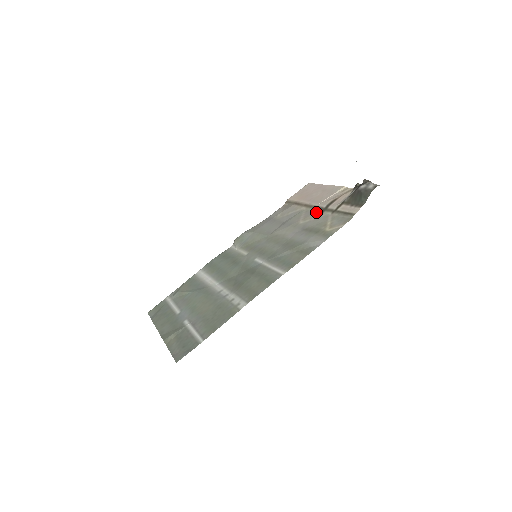
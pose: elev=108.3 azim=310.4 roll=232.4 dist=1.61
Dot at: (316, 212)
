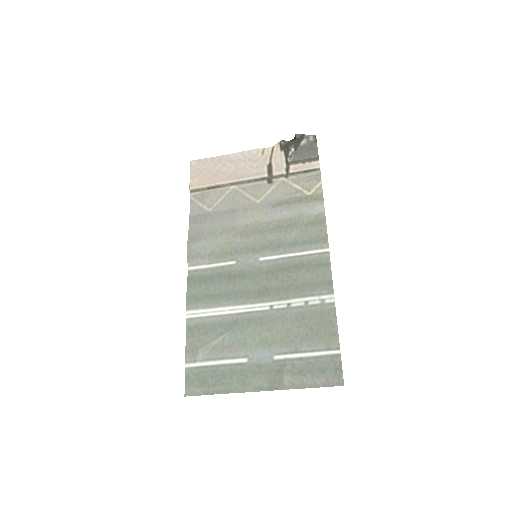
Dot at: (262, 185)
